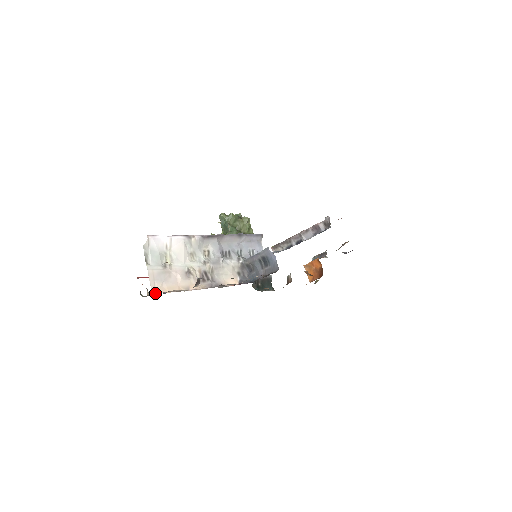
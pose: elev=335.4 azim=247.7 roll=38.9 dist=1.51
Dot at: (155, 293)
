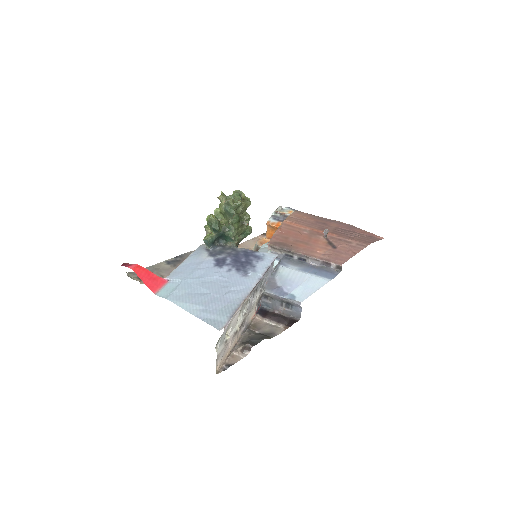
Dot at: (217, 370)
